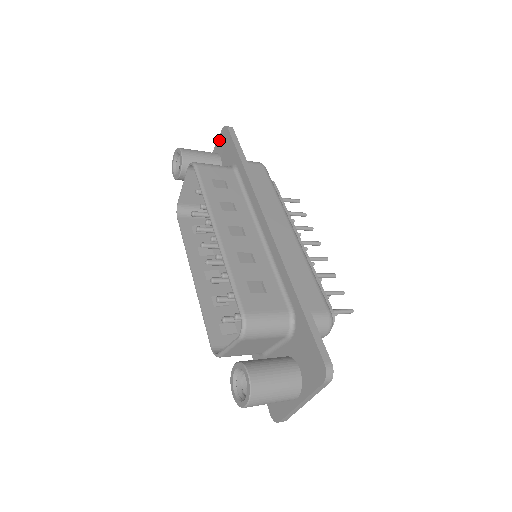
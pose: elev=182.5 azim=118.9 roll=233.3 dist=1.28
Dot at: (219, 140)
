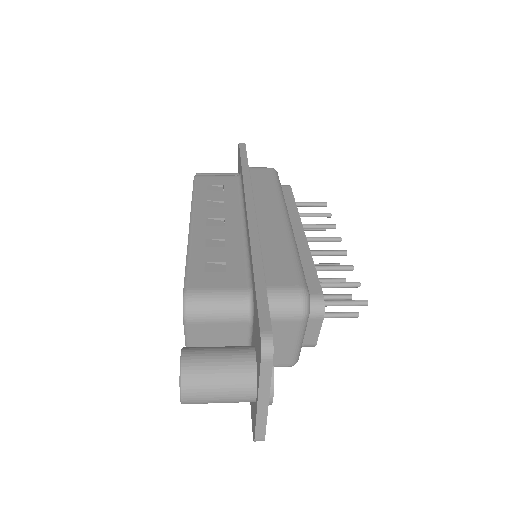
Dot at: (238, 160)
